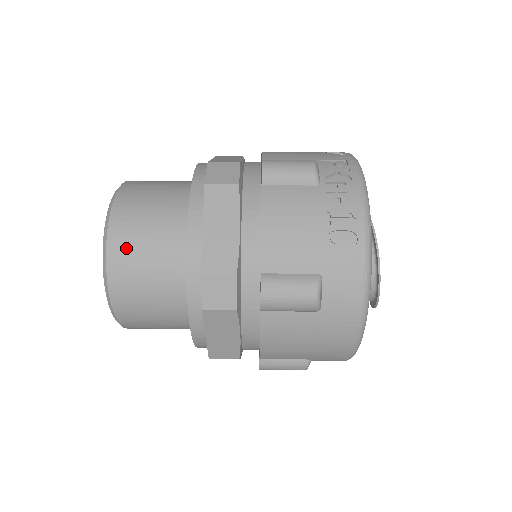
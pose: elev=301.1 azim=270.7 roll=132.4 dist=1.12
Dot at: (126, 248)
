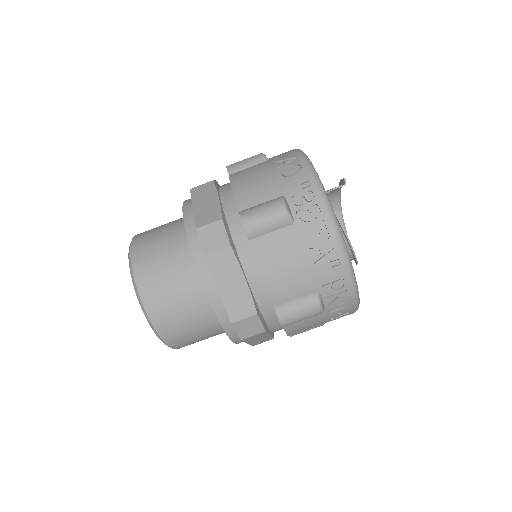
Dot at: occluded
